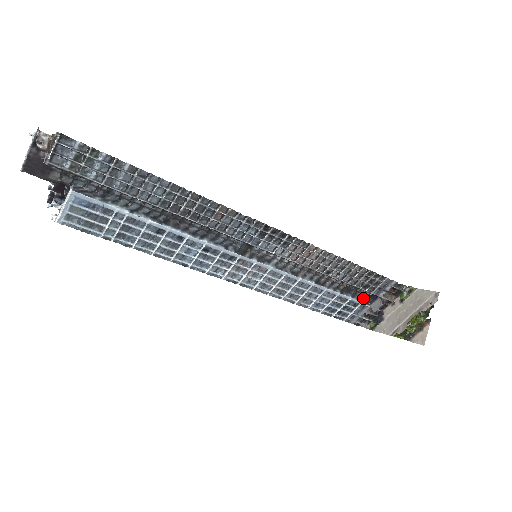
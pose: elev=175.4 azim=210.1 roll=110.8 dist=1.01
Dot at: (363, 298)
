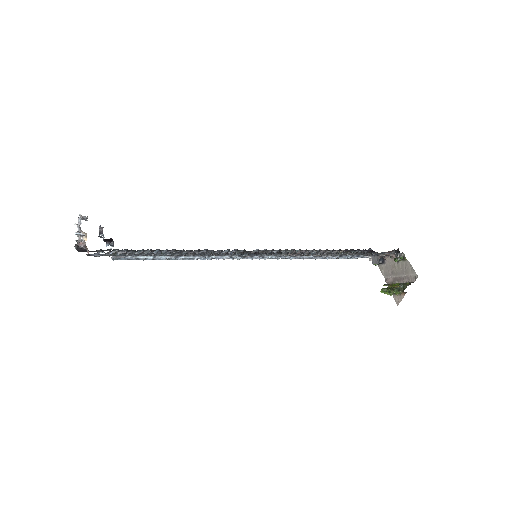
Dot at: occluded
